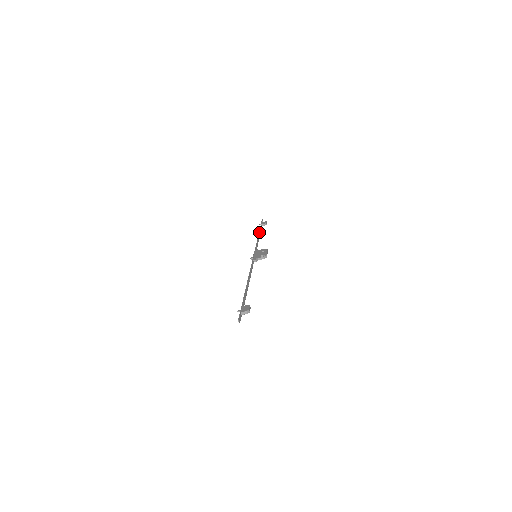
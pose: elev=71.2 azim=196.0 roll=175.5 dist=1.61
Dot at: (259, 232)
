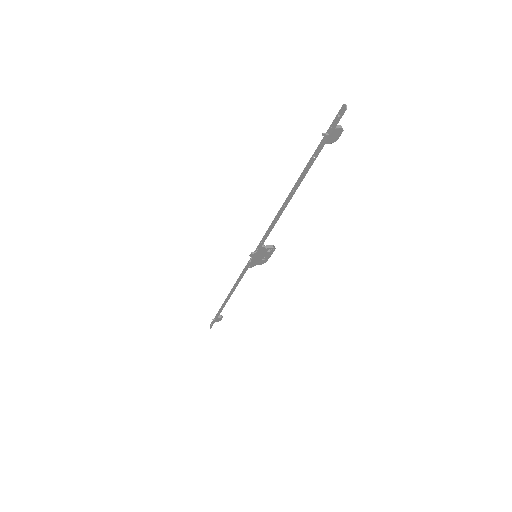
Dot at: (225, 301)
